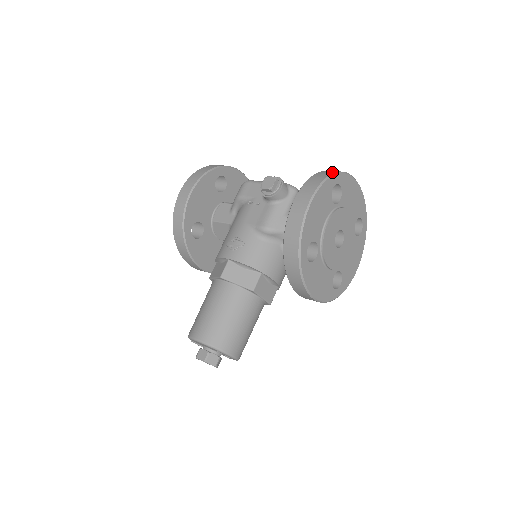
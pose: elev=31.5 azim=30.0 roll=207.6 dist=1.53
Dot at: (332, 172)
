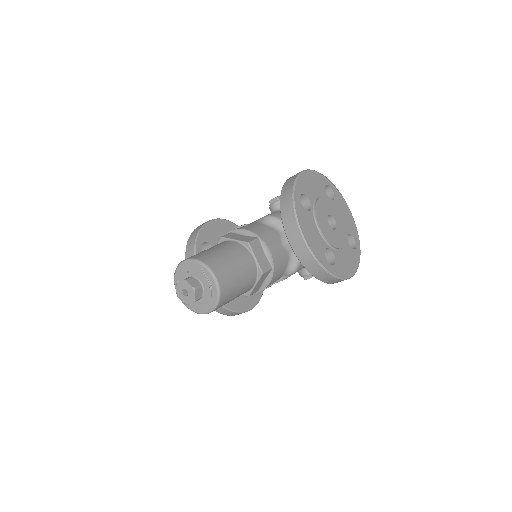
Dot at: occluded
